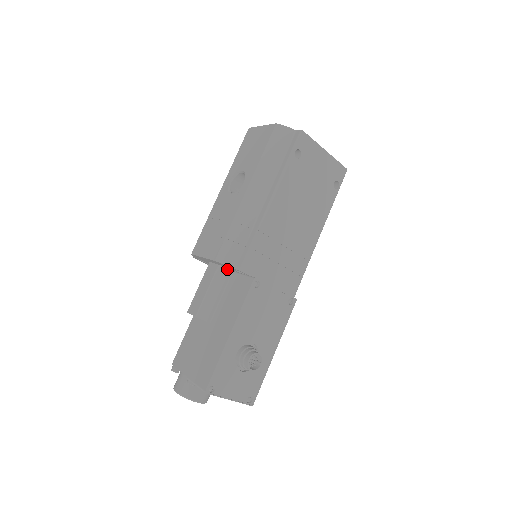
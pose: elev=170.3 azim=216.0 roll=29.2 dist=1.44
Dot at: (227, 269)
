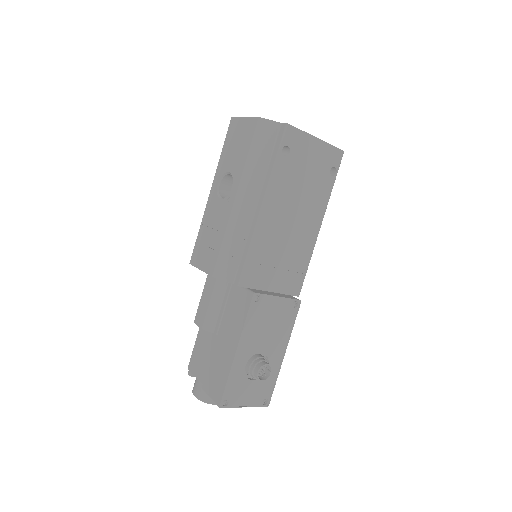
Dot at: occluded
